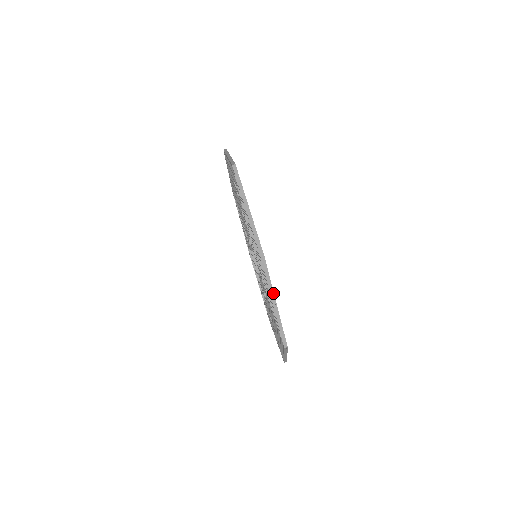
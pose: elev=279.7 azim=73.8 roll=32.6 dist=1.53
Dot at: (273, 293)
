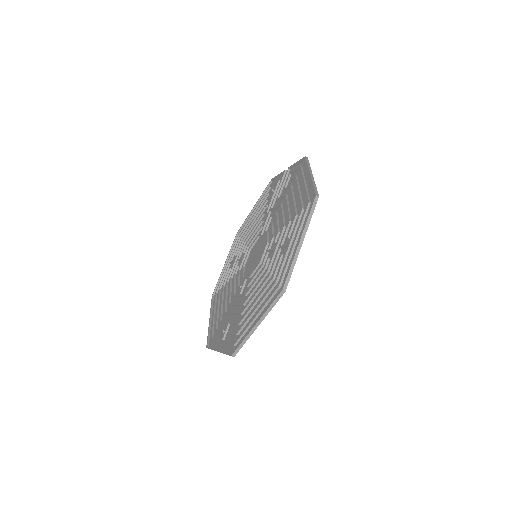
Dot at: occluded
